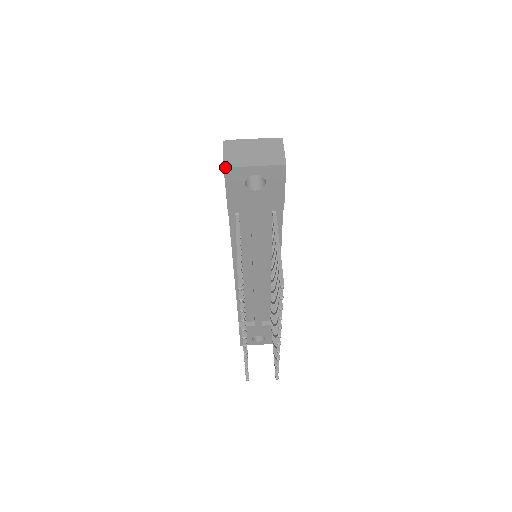
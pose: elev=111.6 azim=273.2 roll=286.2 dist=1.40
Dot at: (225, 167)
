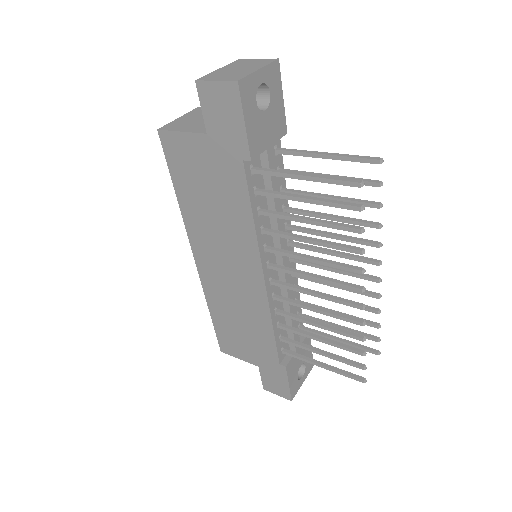
Dot at: (238, 80)
